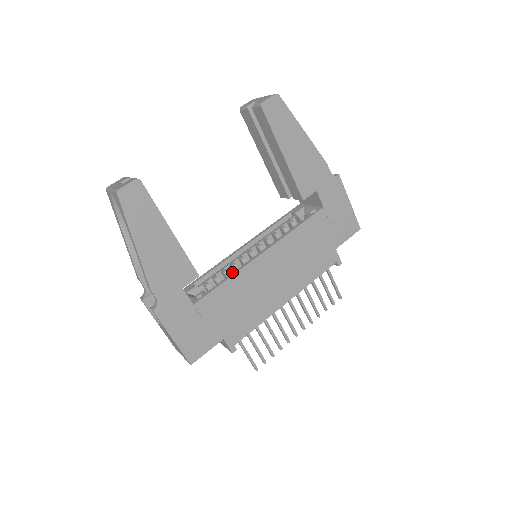
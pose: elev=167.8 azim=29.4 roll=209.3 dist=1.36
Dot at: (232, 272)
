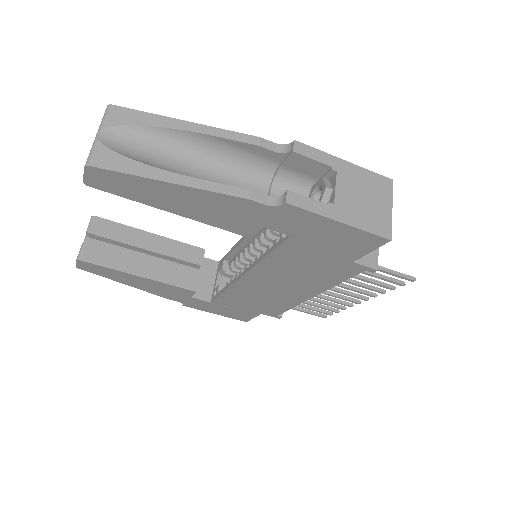
Dot at: occluded
